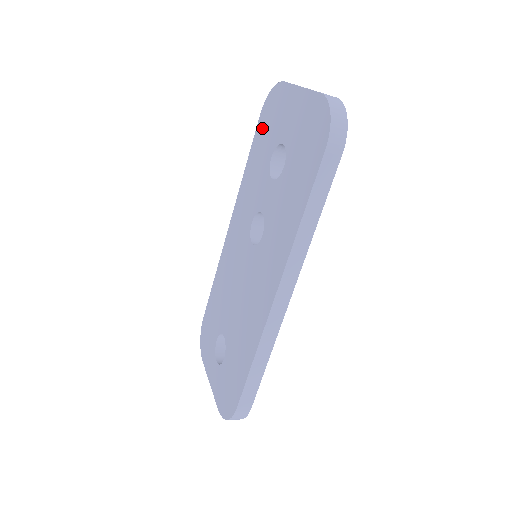
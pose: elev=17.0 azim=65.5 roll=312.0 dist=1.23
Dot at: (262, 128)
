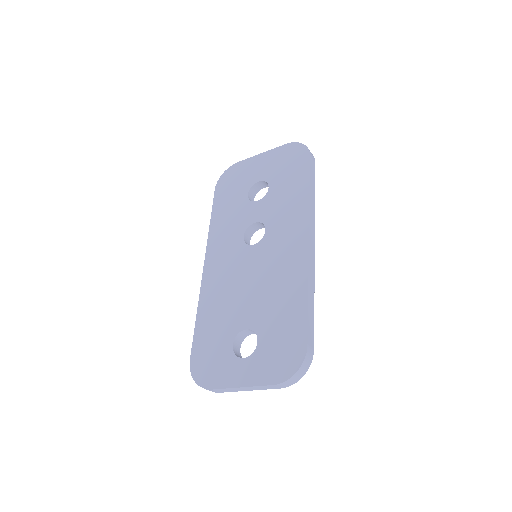
Dot at: (223, 192)
